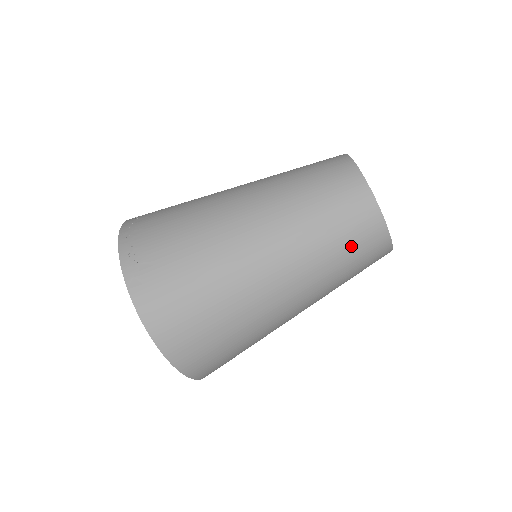
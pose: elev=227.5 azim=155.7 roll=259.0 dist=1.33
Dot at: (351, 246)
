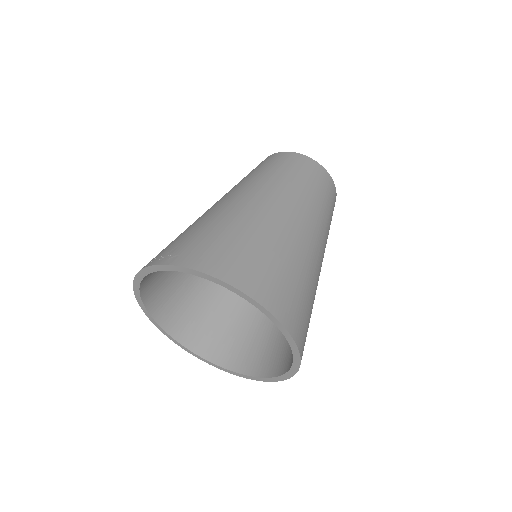
Dot at: (304, 175)
